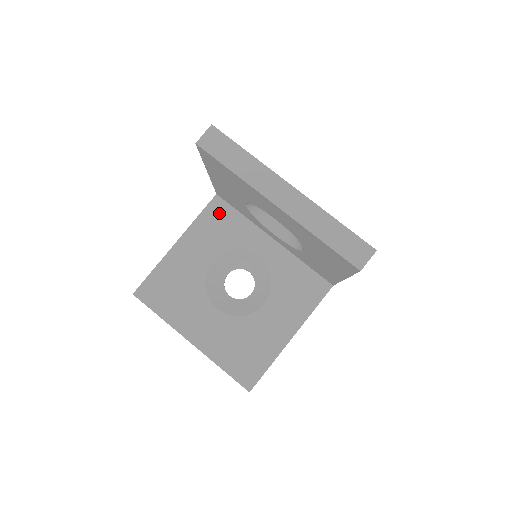
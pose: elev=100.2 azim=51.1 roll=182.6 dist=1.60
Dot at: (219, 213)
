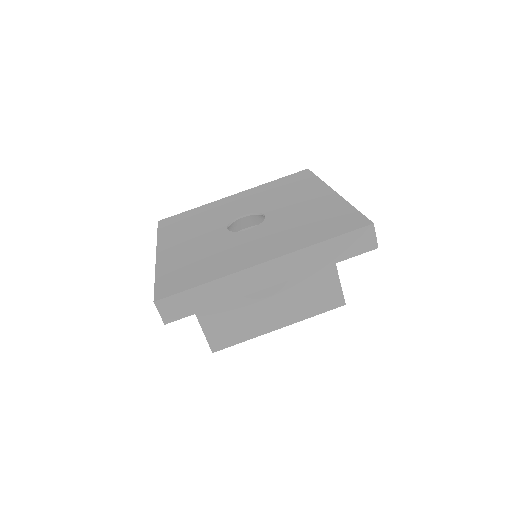
Dot at: occluded
